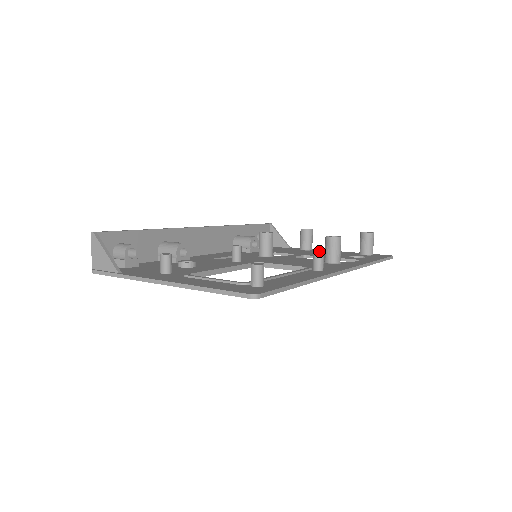
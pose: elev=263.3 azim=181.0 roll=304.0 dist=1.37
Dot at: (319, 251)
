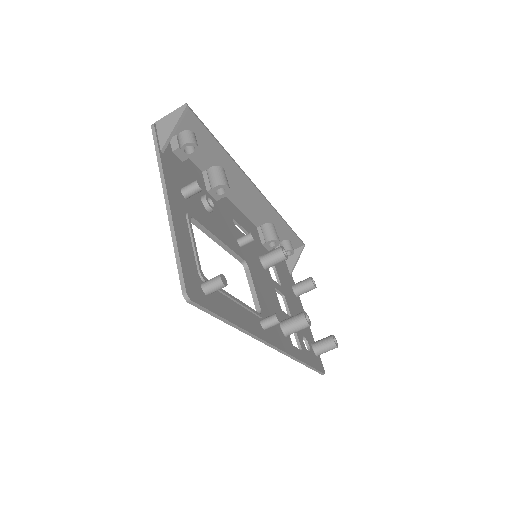
Dot at: (298, 304)
